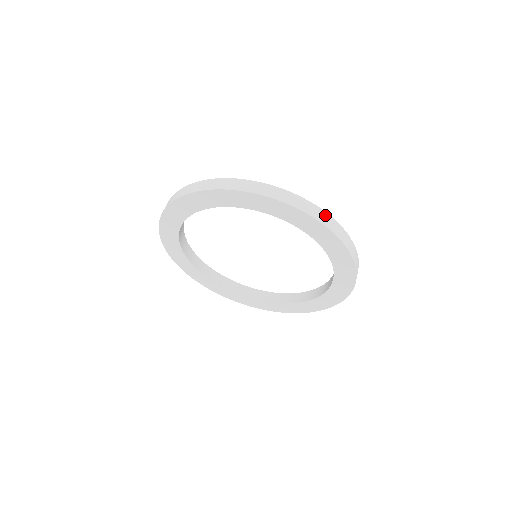
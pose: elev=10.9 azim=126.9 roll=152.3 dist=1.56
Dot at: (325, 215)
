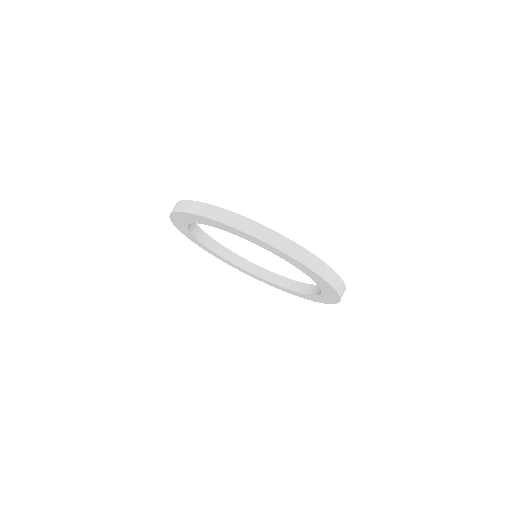
Dot at: (306, 254)
